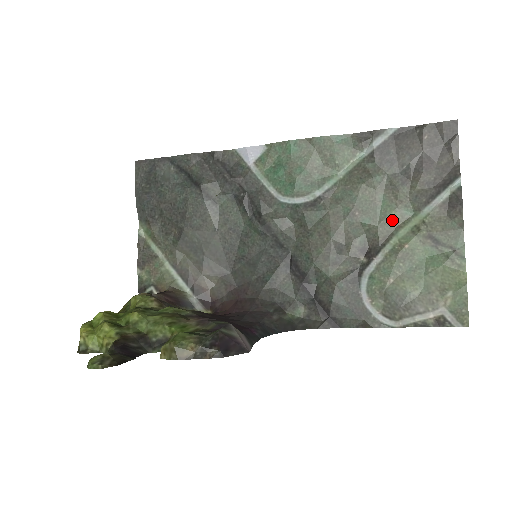
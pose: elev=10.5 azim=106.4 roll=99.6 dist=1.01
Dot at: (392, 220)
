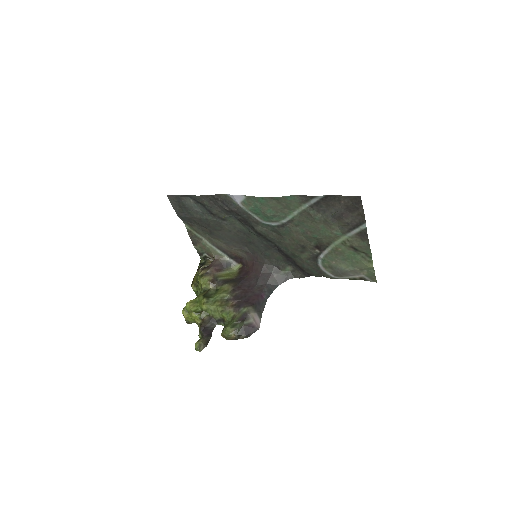
Dot at: (330, 237)
